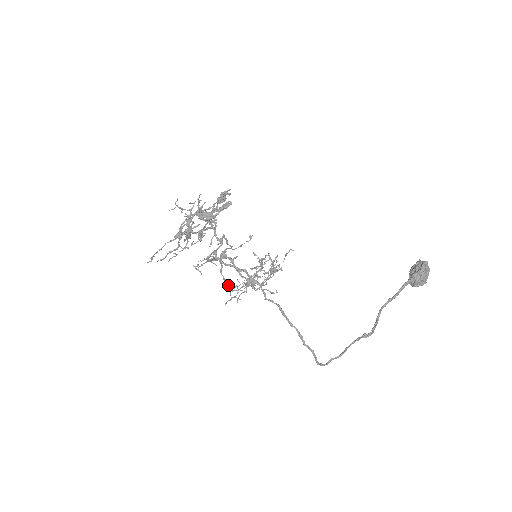
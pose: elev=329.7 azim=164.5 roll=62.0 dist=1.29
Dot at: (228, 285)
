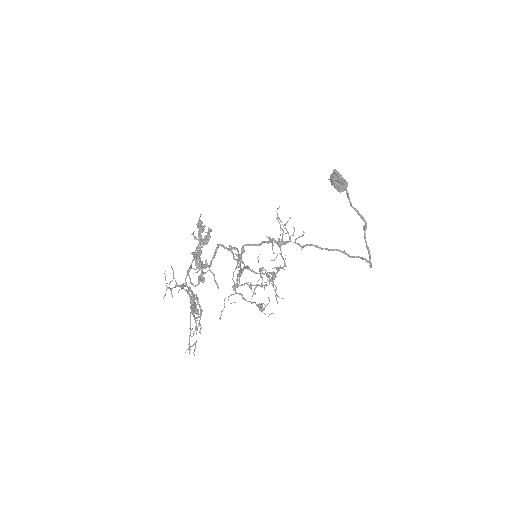
Dot at: (259, 305)
